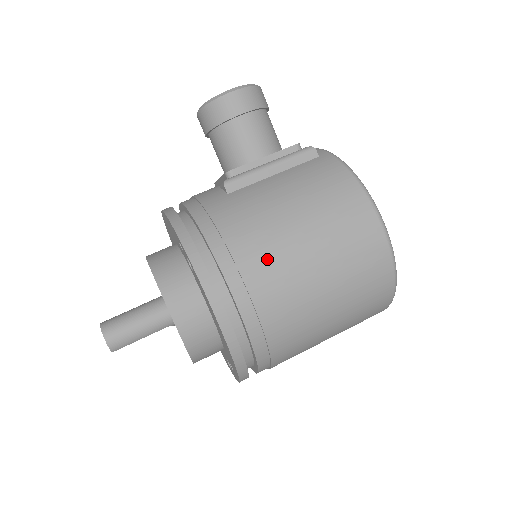
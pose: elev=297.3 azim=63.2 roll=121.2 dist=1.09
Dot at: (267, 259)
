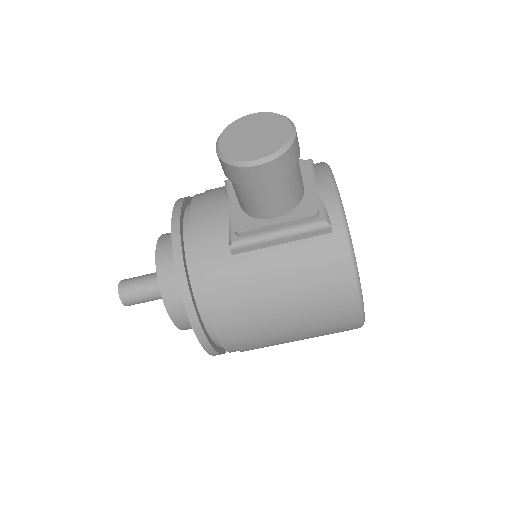
Dot at: (252, 328)
